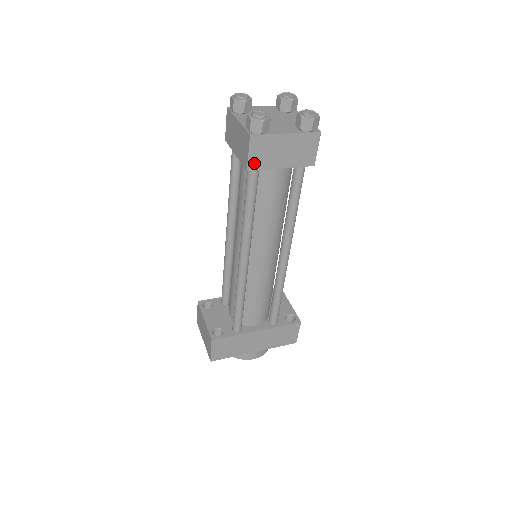
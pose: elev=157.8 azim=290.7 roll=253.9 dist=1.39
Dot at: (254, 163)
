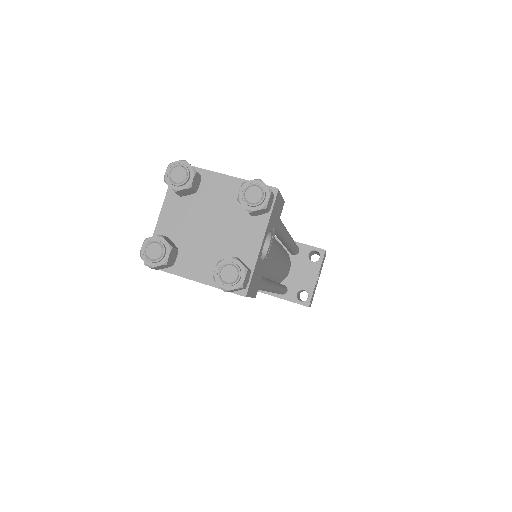
Dot at: occluded
